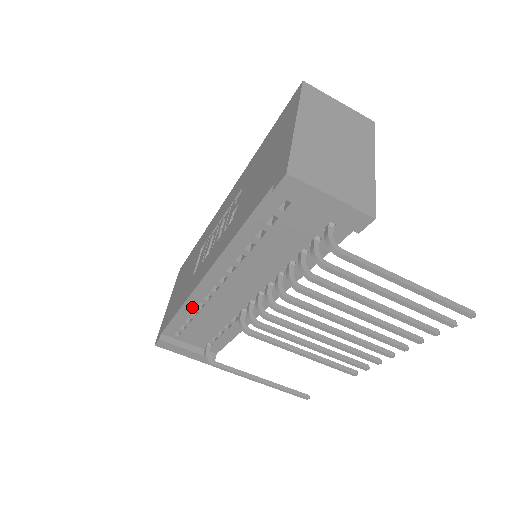
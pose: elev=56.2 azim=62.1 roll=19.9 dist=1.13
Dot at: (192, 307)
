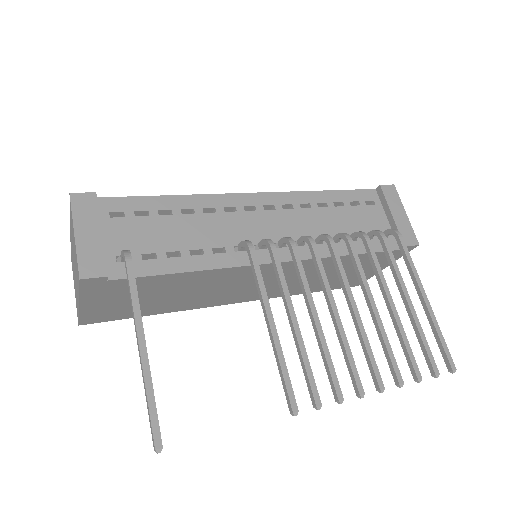
Dot at: (197, 204)
